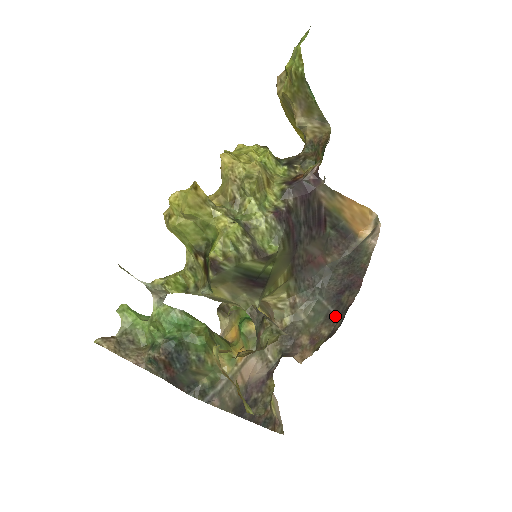
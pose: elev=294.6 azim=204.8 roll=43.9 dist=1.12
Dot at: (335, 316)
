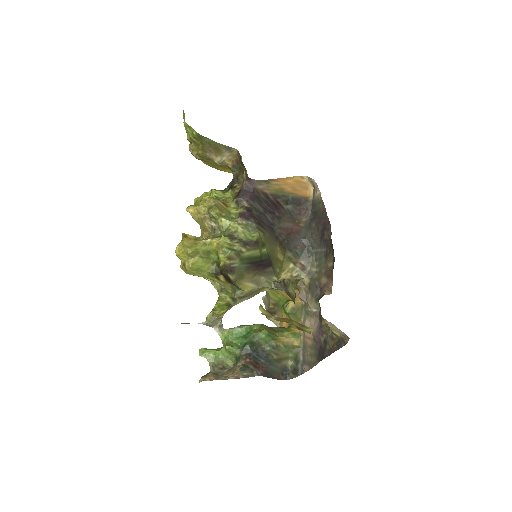
Dot at: (329, 251)
